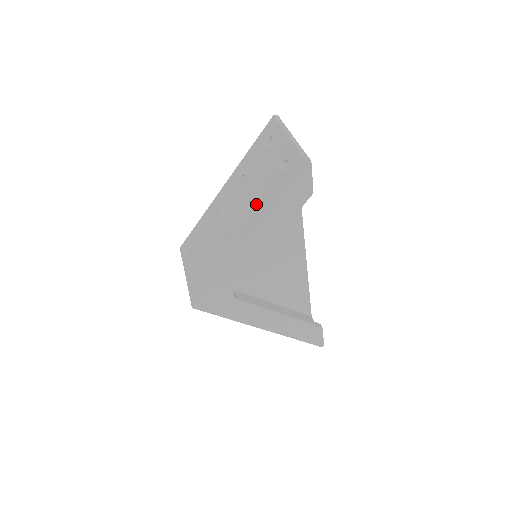
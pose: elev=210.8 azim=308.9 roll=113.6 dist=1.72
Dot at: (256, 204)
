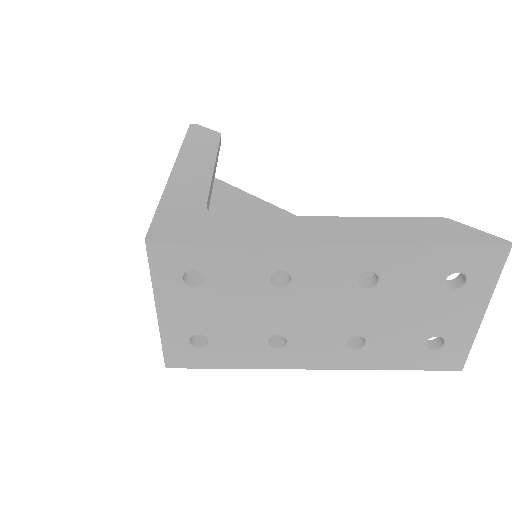
Dot at: occluded
